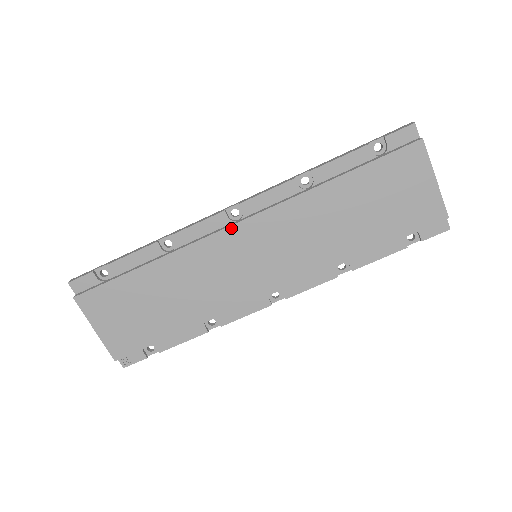
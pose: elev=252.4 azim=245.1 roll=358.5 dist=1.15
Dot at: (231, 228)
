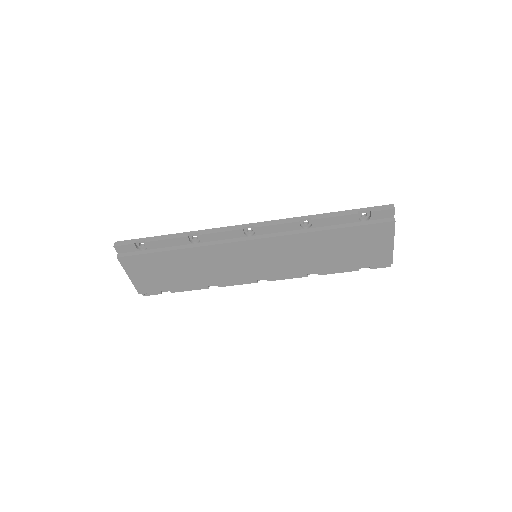
Dot at: (244, 242)
